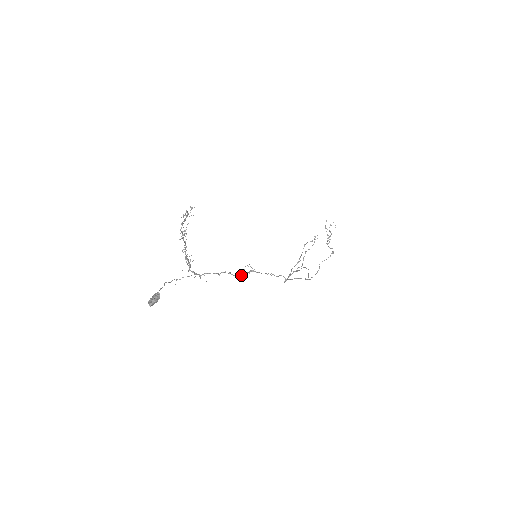
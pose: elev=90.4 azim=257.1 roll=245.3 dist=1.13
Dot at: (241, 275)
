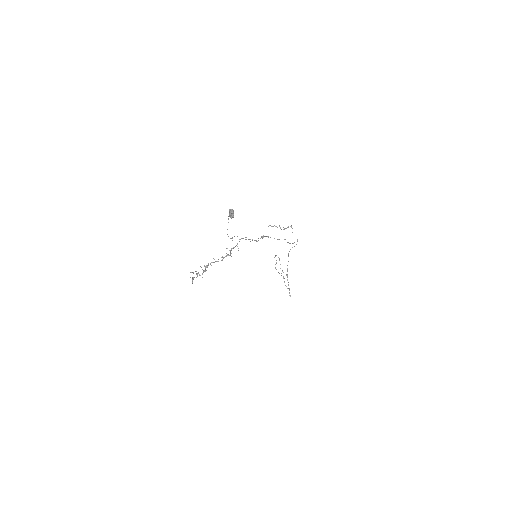
Dot at: occluded
